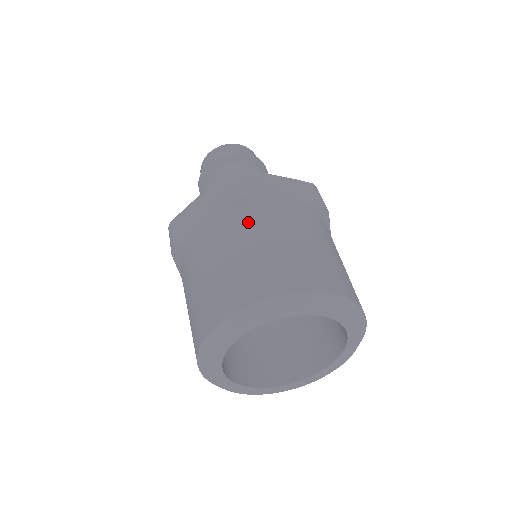
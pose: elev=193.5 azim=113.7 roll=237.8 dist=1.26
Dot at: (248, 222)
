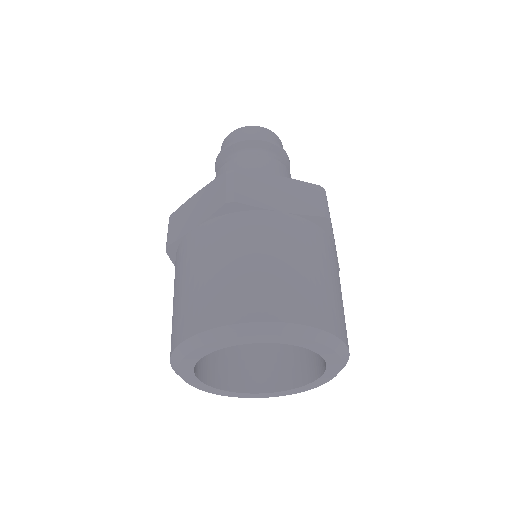
Dot at: (321, 245)
